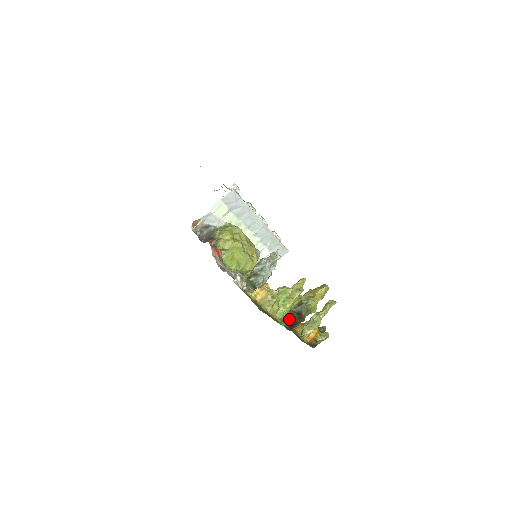
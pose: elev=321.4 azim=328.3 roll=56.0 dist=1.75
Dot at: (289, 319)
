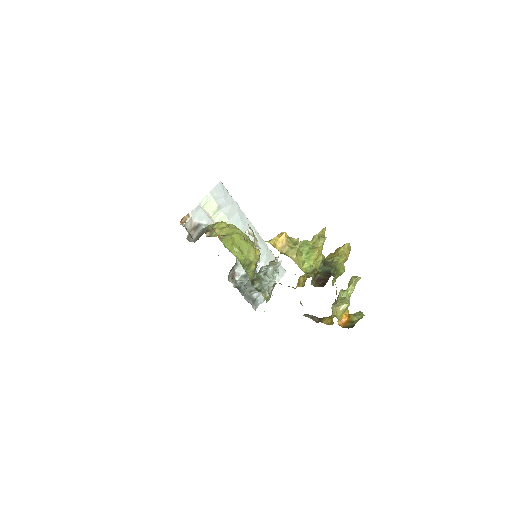
Dot at: (318, 277)
